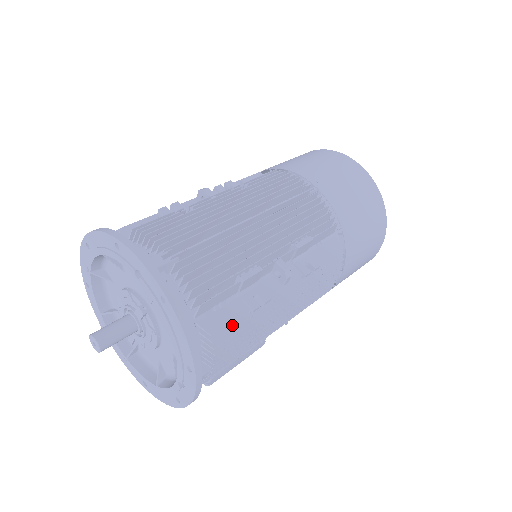
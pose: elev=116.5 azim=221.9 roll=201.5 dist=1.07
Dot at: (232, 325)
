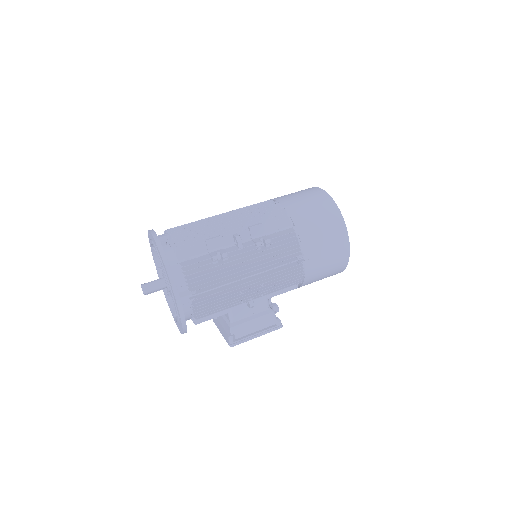
Dot at: (200, 265)
